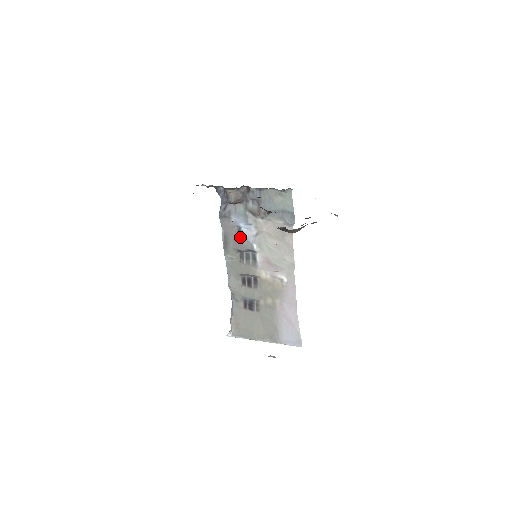
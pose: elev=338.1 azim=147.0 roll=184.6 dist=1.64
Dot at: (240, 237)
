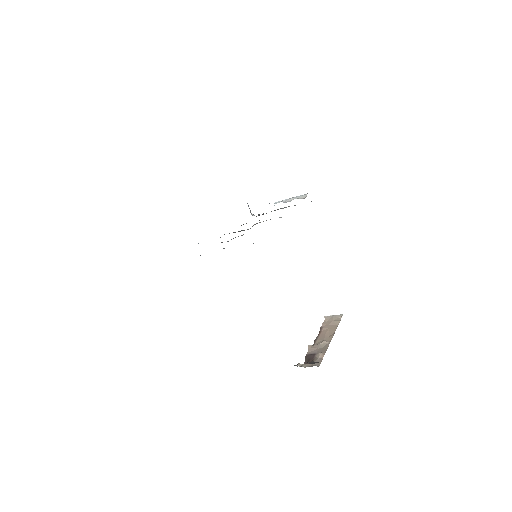
Dot at: occluded
